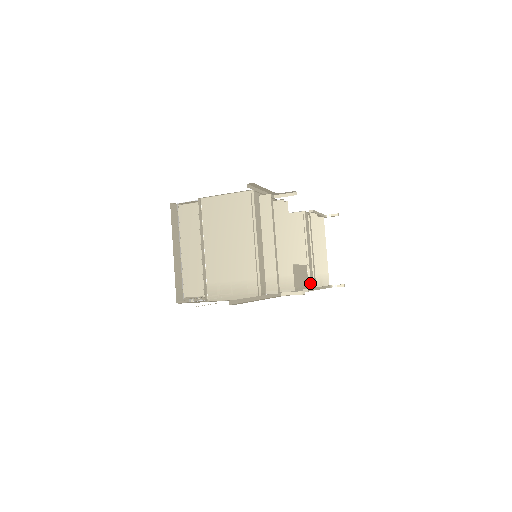
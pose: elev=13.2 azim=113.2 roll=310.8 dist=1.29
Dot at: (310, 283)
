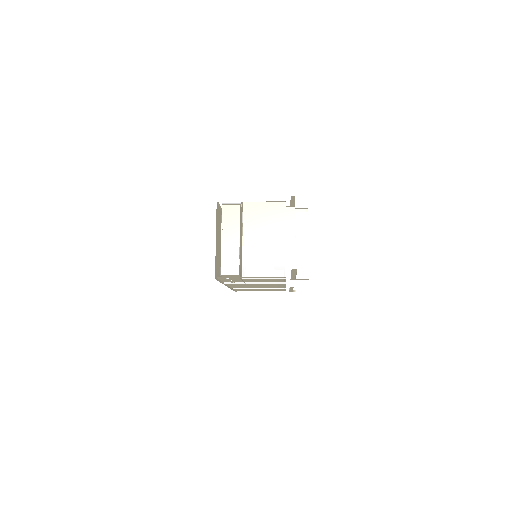
Dot at: occluded
